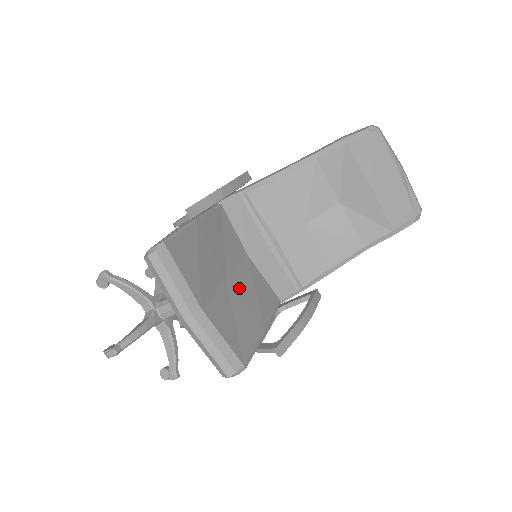
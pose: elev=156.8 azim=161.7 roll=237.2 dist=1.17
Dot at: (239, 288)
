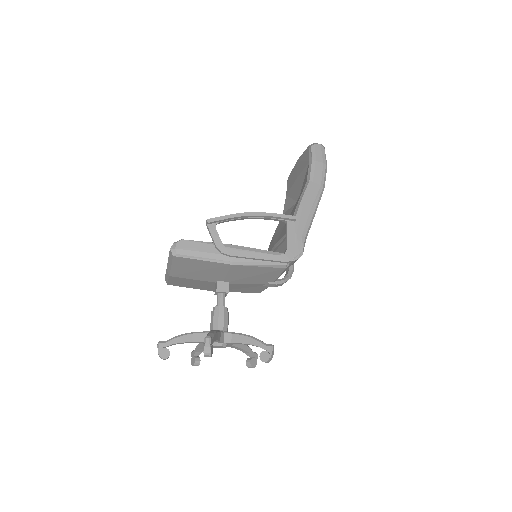
Dot at: occluded
